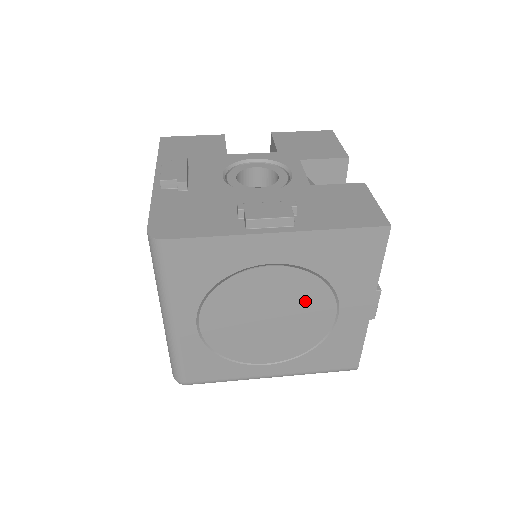
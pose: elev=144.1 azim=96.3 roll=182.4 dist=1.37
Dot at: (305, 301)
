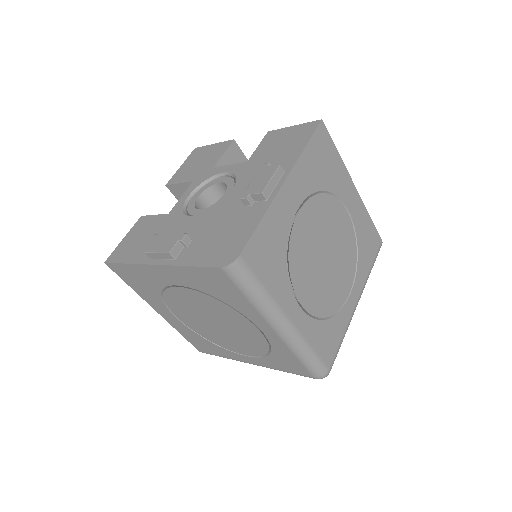
Dot at: (330, 219)
